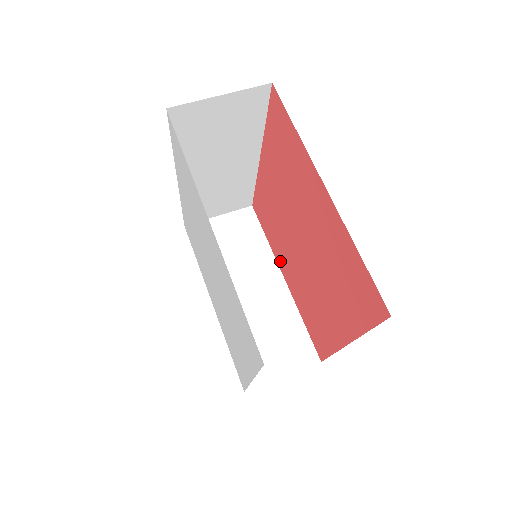
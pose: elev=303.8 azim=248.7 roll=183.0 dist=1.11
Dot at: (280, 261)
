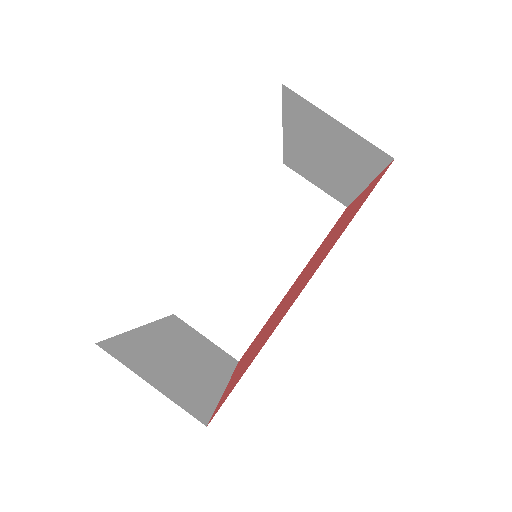
Dot at: occluded
